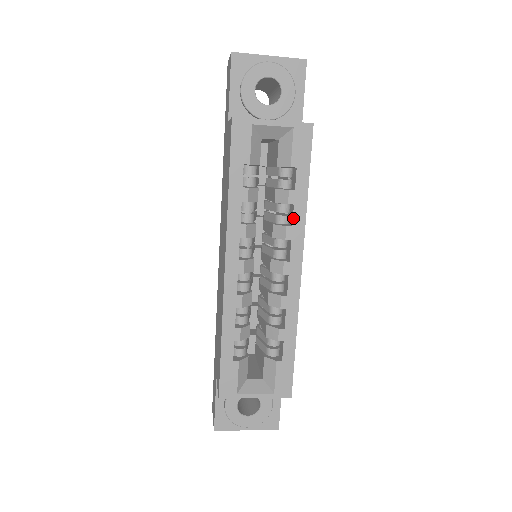
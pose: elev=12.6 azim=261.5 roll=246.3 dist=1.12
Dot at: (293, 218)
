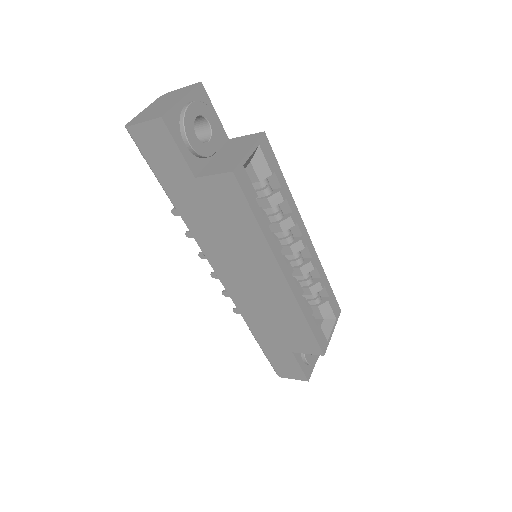
Dot at: (290, 207)
